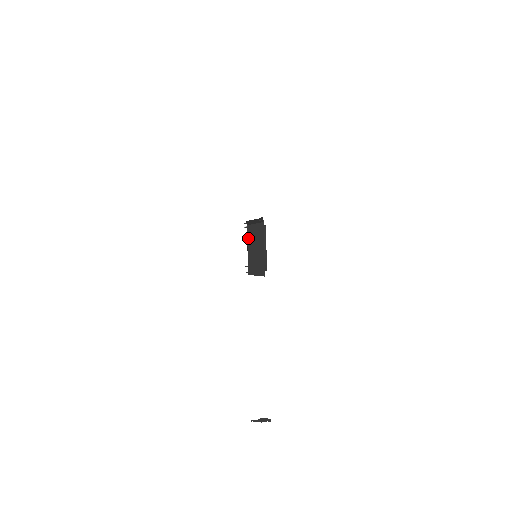
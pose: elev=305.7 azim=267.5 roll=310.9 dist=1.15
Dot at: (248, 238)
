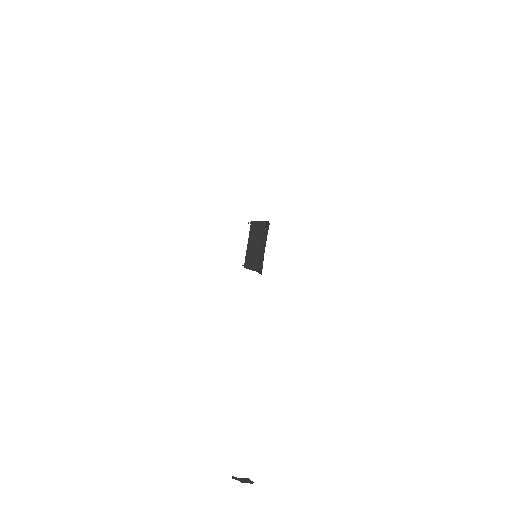
Dot at: (250, 233)
